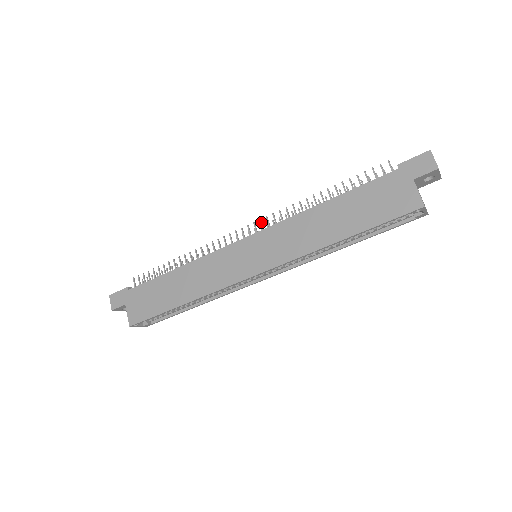
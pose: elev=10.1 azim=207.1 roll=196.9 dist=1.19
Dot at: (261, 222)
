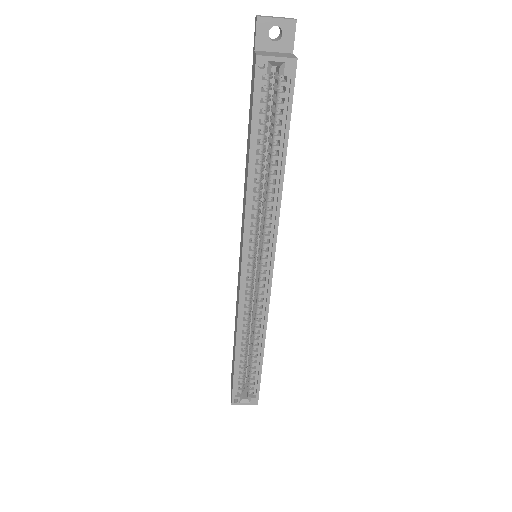
Dot at: occluded
